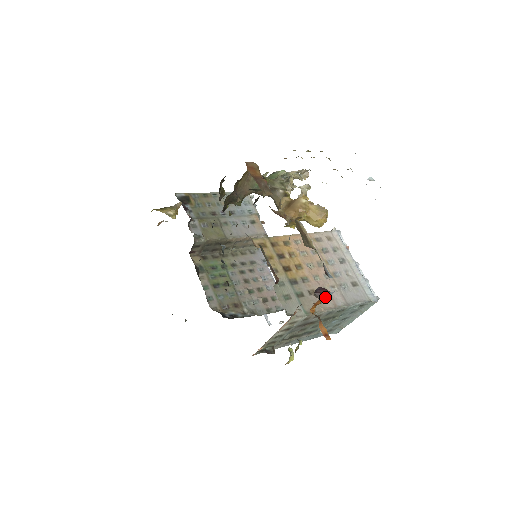
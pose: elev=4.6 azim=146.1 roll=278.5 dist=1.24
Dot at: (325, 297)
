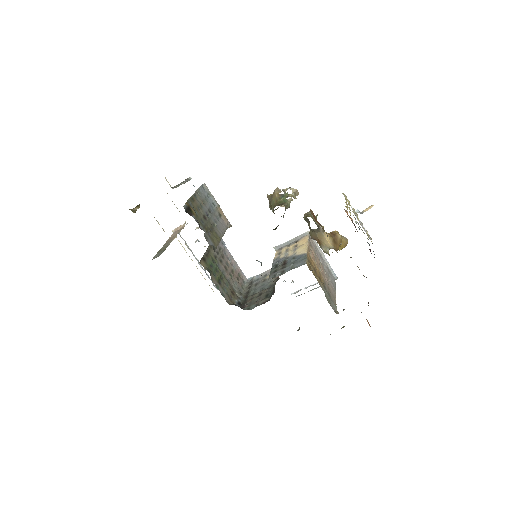
Dot at: occluded
